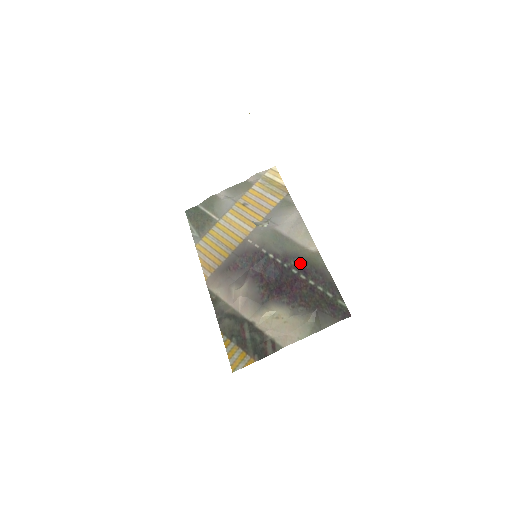
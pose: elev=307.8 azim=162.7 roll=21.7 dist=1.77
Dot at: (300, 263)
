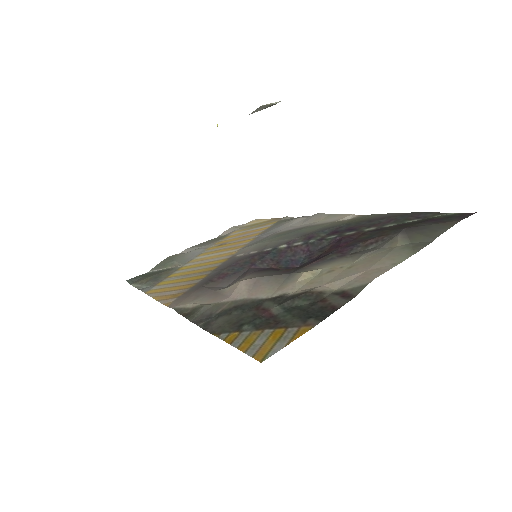
Dot at: (336, 229)
